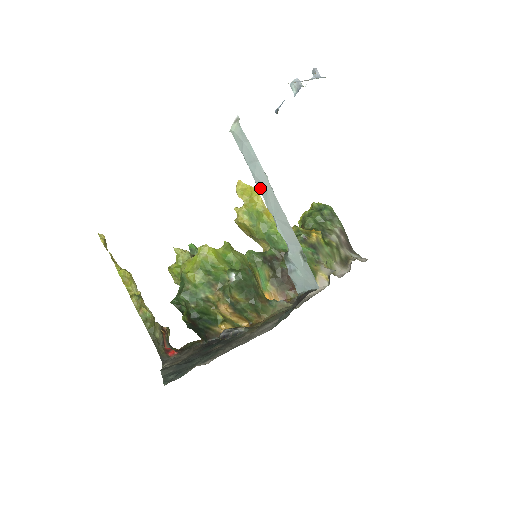
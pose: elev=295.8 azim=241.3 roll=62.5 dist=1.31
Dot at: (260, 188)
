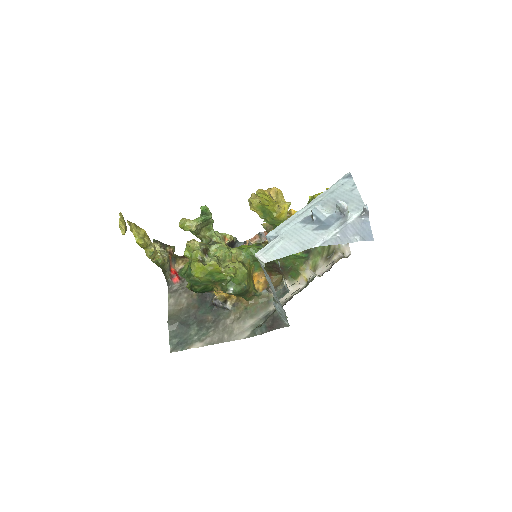
Dot at: occluded
